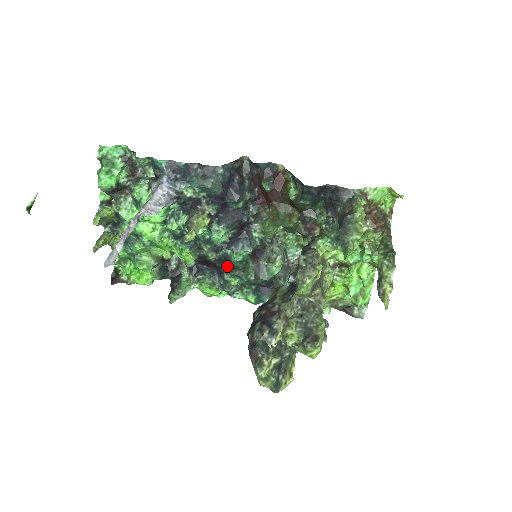
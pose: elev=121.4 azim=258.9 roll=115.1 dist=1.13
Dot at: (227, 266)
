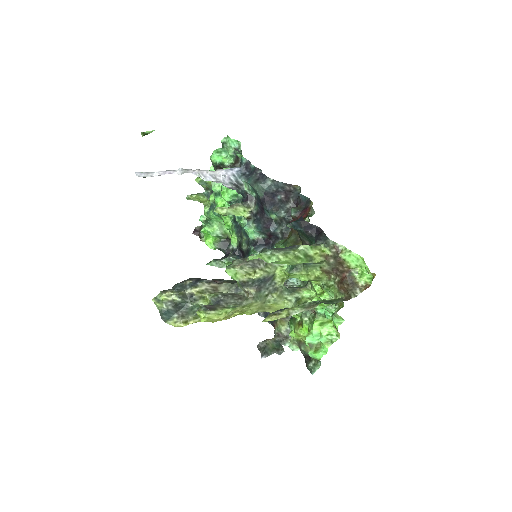
Dot at: occluded
